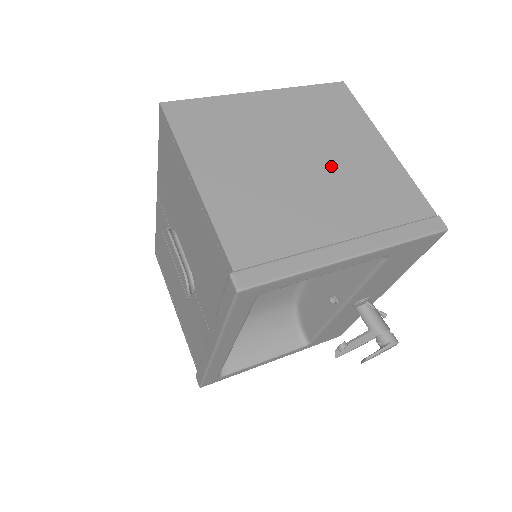
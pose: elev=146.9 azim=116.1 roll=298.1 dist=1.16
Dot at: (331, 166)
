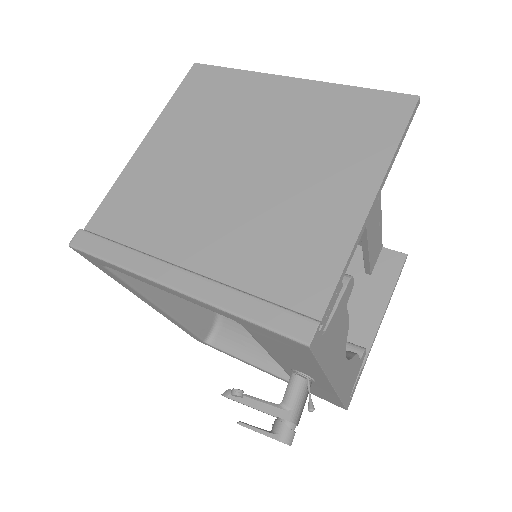
Dot at: (267, 189)
